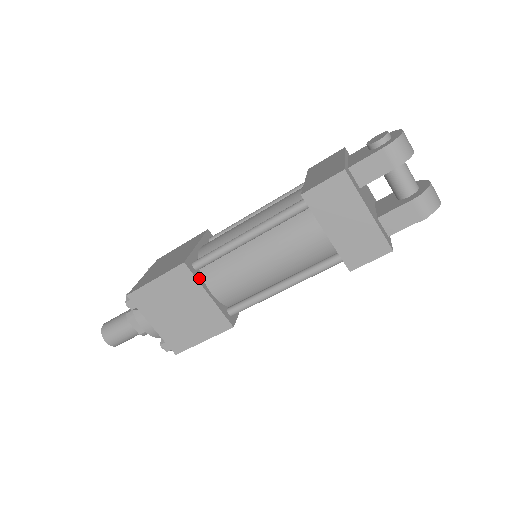
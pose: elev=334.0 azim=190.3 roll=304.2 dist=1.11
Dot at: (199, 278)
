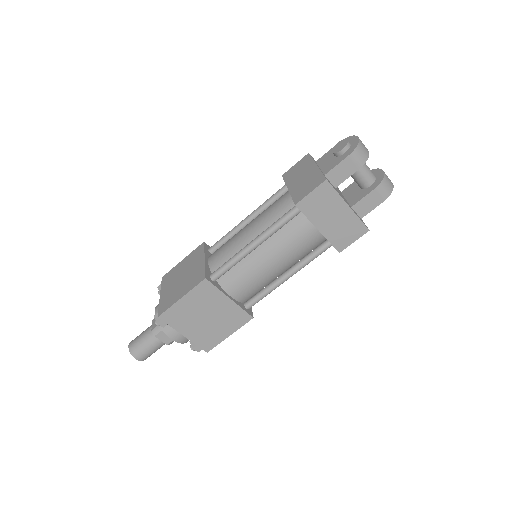
Dot at: (219, 287)
